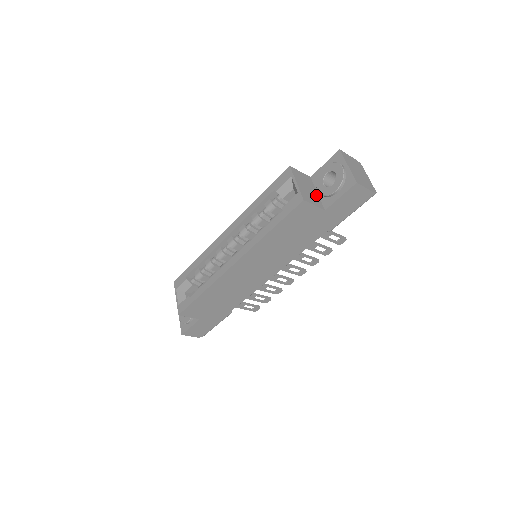
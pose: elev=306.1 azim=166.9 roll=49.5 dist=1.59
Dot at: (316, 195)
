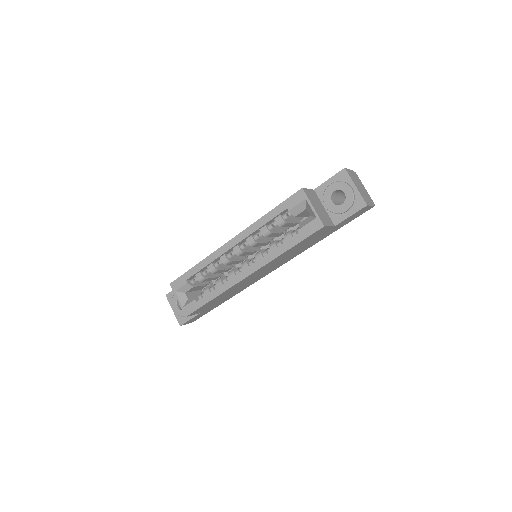
Dot at: (325, 211)
